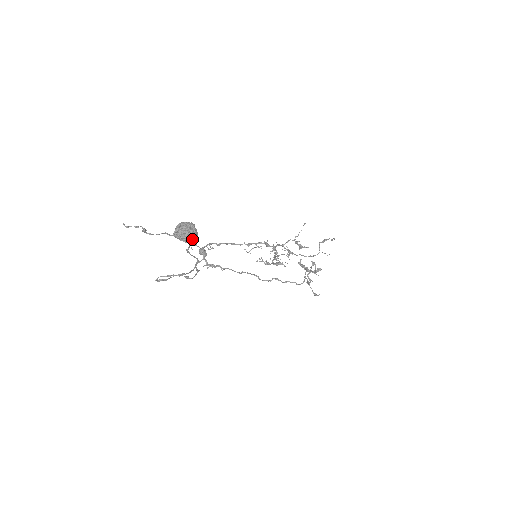
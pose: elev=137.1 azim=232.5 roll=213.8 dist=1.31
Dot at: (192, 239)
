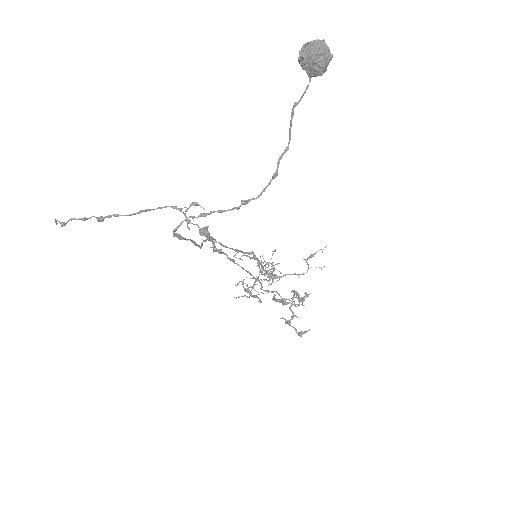
Dot at: (326, 64)
